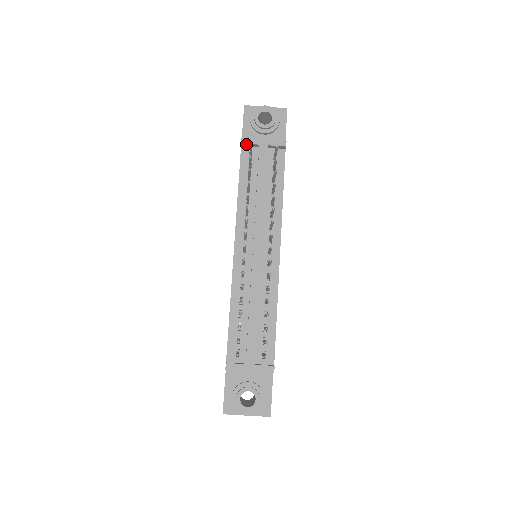
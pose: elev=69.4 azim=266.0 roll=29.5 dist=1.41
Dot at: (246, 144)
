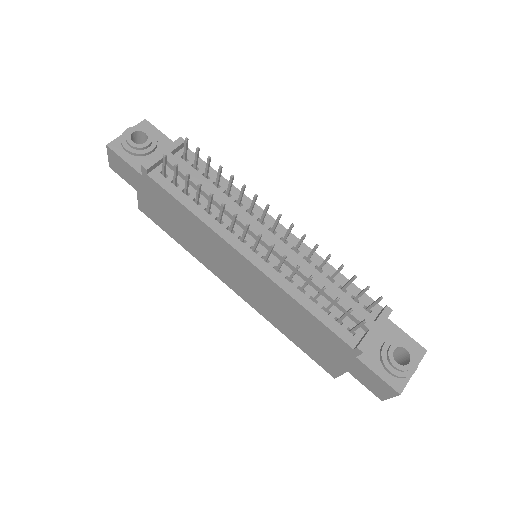
Dot at: (151, 168)
